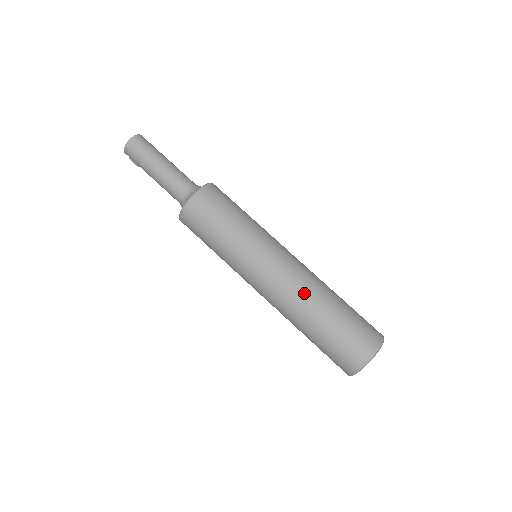
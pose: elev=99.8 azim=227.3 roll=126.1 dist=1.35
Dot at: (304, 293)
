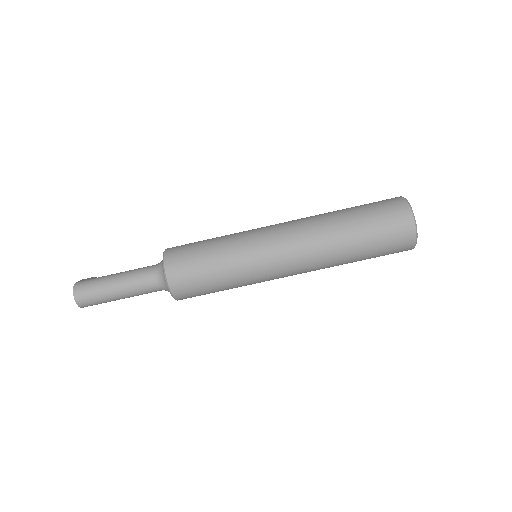
Dot at: (324, 260)
